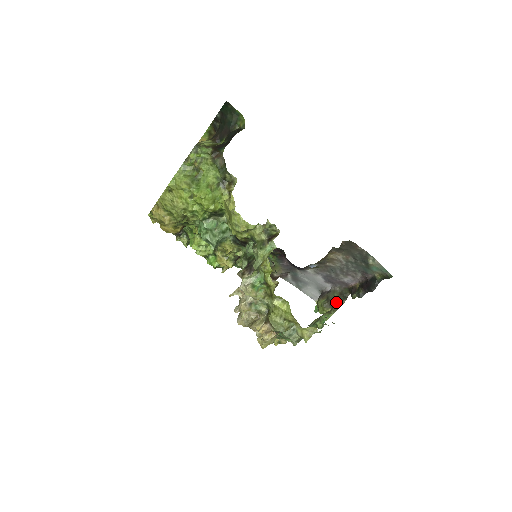
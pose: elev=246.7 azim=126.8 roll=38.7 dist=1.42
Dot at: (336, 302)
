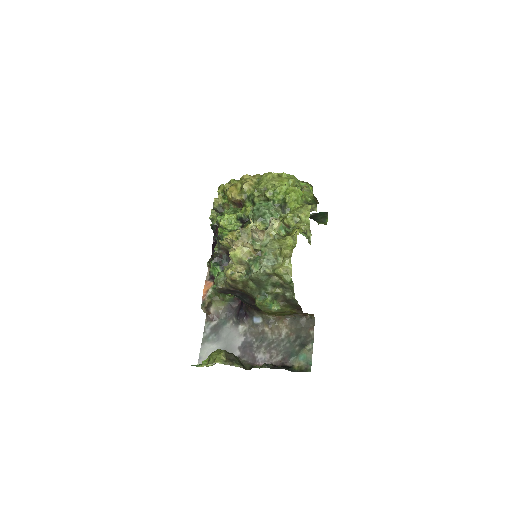
Dot at: (235, 360)
